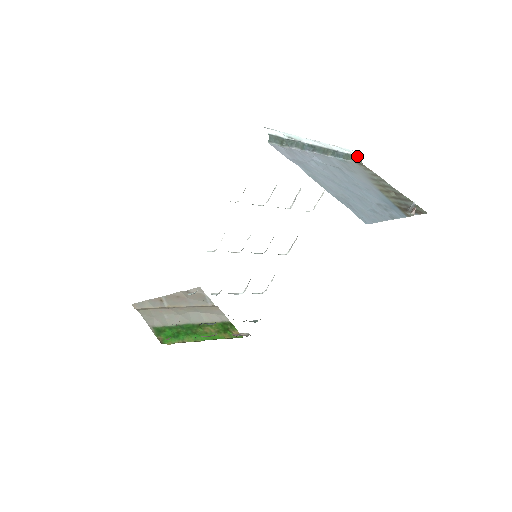
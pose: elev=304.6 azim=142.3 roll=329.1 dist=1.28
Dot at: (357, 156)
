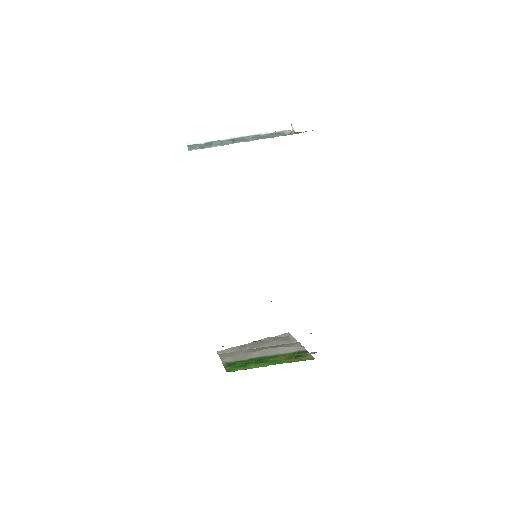
Dot at: (284, 131)
